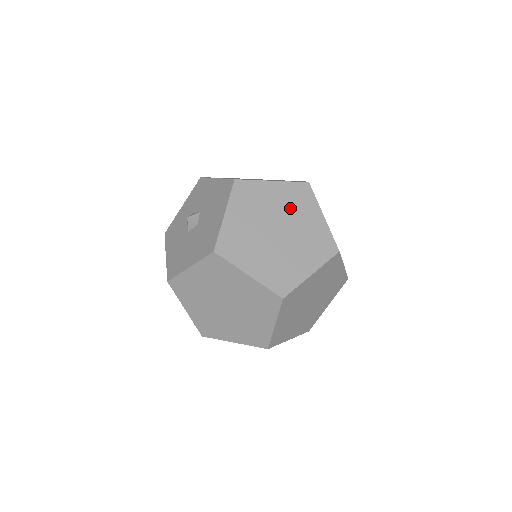
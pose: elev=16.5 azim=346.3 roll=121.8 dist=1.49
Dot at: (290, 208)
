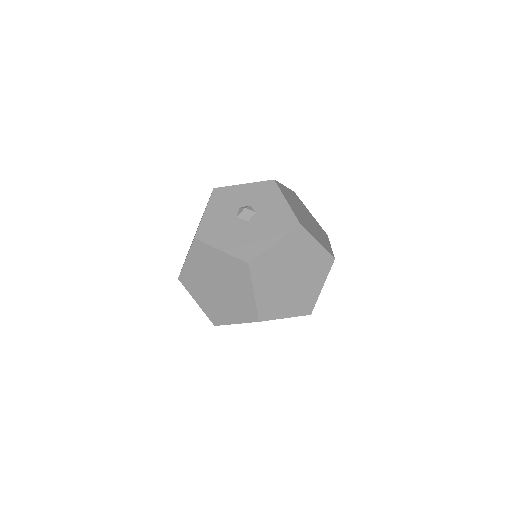
Dot at: (311, 268)
